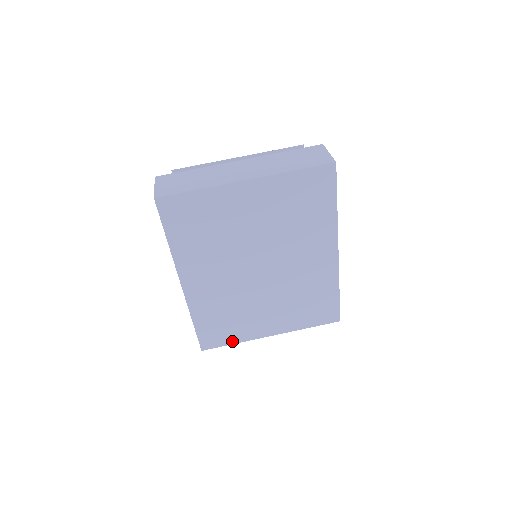
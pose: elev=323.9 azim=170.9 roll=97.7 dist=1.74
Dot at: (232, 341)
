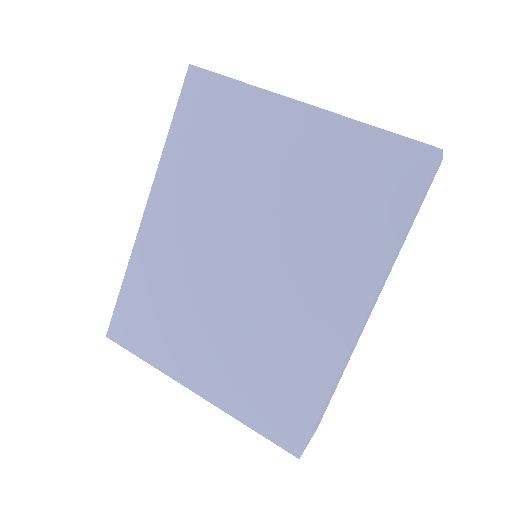
Dot at: (145, 354)
